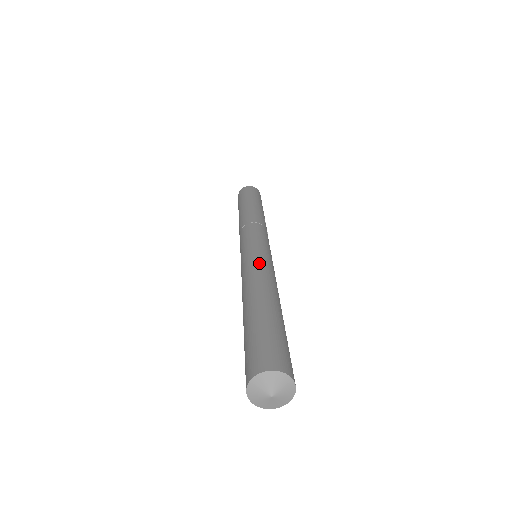
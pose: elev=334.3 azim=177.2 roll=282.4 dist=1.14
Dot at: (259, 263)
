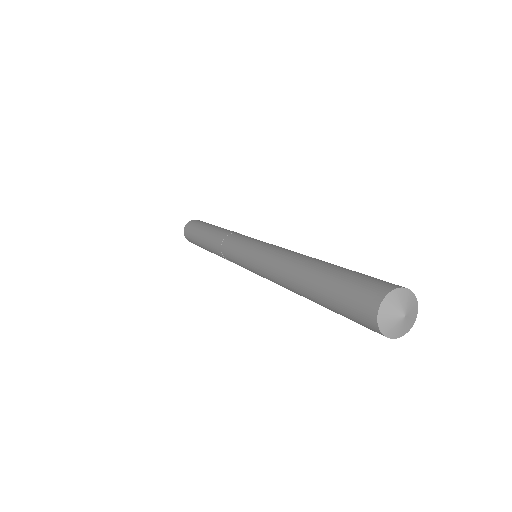
Dot at: occluded
